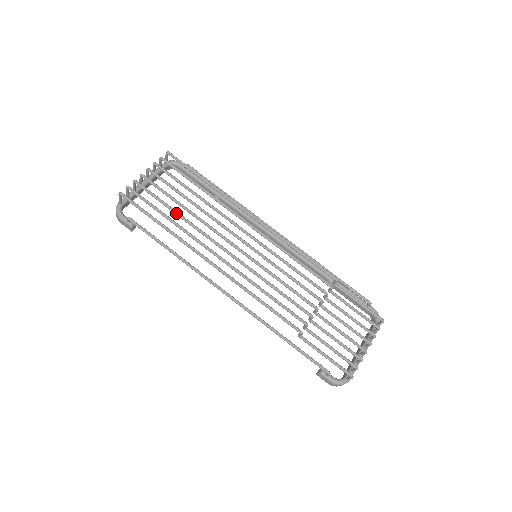
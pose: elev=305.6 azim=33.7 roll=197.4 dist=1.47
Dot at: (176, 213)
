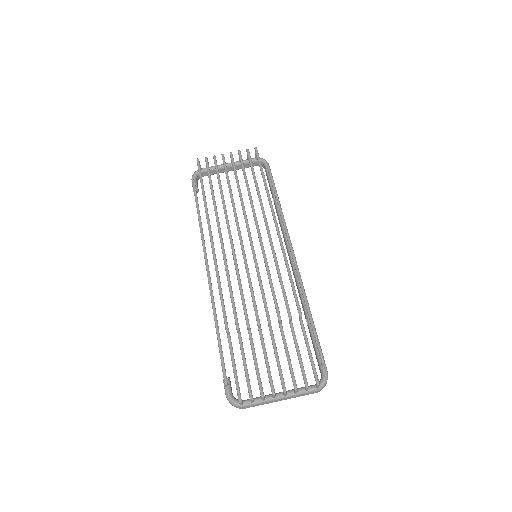
Dot at: (220, 190)
